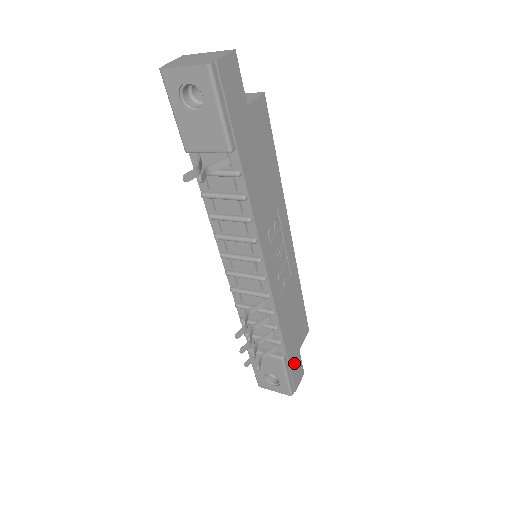
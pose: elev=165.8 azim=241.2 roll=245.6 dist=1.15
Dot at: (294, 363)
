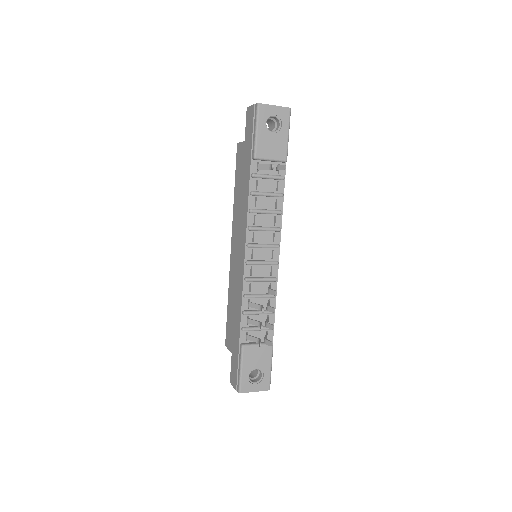
Dot at: occluded
